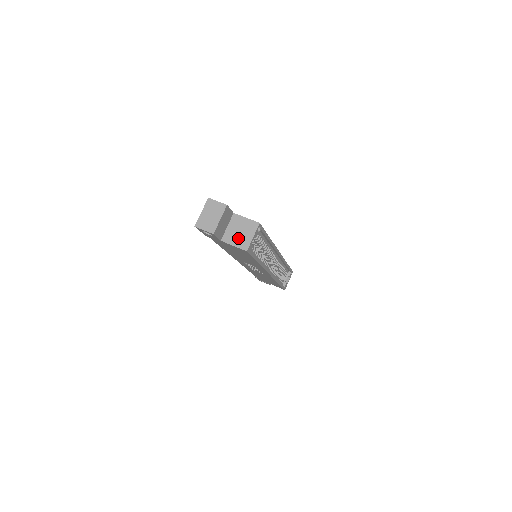
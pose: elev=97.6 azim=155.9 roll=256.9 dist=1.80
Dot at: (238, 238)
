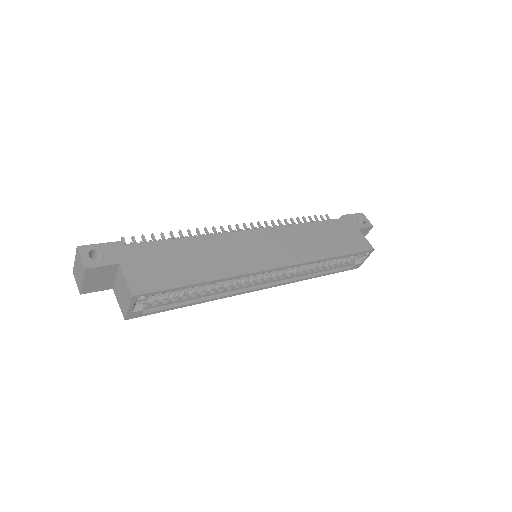
Dot at: (121, 298)
